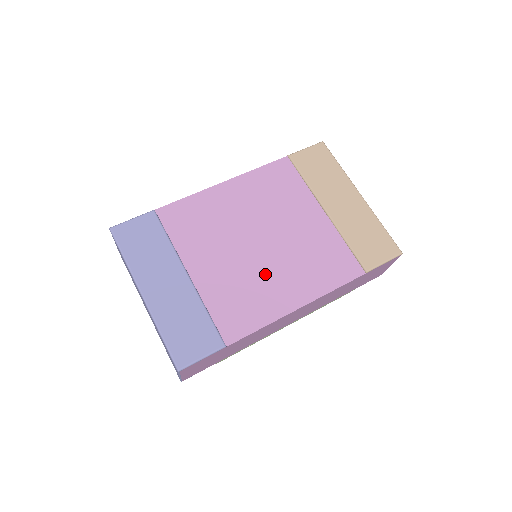
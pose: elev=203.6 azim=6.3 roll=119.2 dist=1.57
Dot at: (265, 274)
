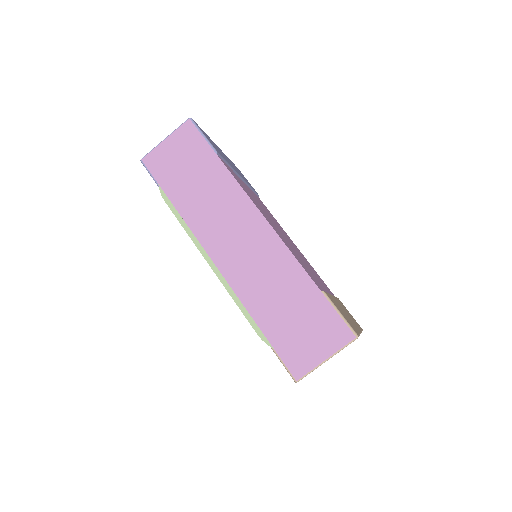
Dot at: occluded
